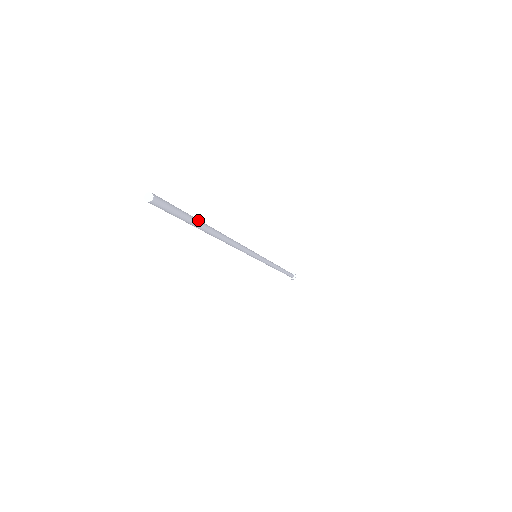
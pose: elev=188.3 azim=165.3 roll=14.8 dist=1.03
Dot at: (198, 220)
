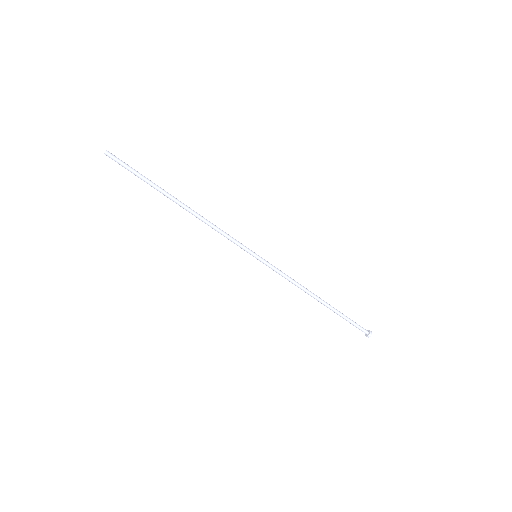
Dot at: (153, 183)
